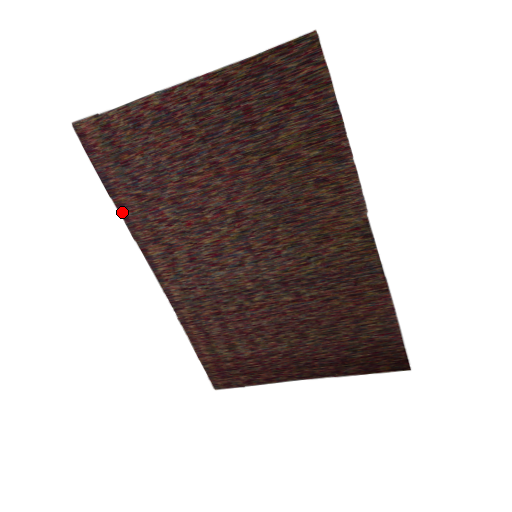
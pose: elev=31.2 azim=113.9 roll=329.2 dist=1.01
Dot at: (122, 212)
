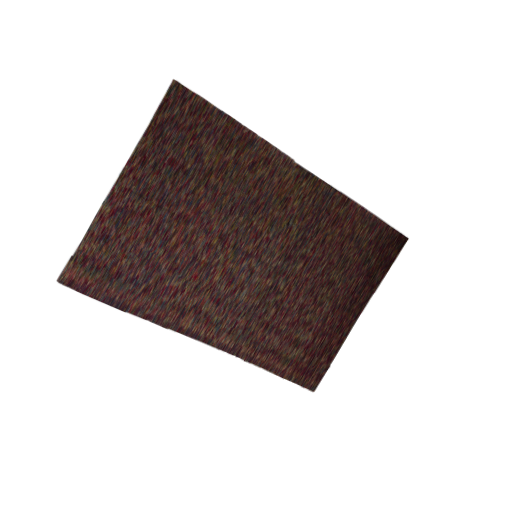
Dot at: (142, 315)
